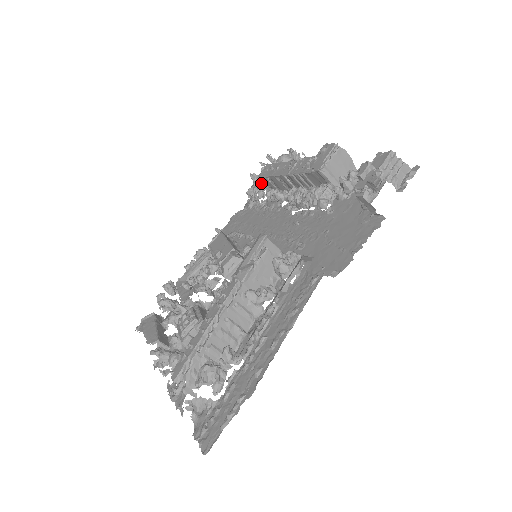
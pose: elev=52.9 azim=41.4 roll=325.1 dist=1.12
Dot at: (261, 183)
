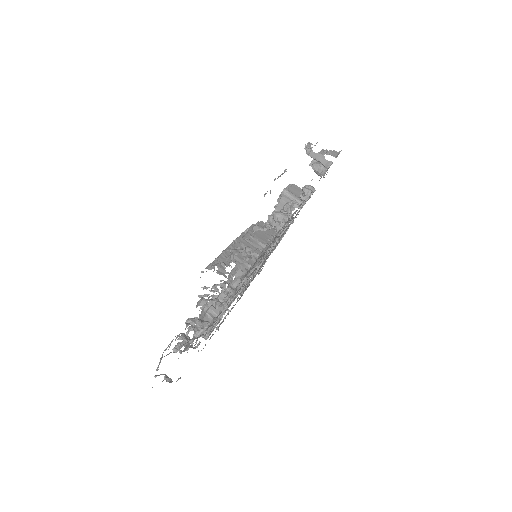
Dot at: occluded
